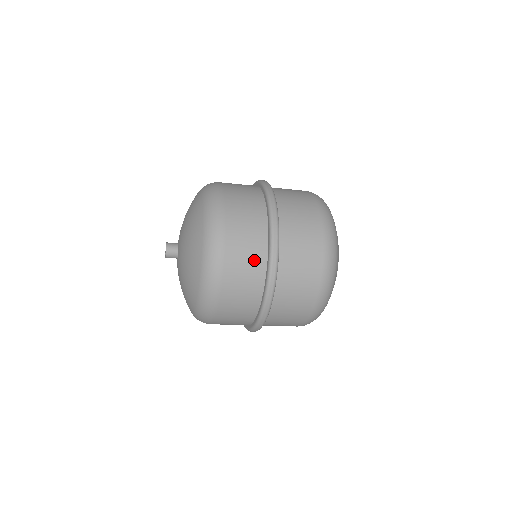
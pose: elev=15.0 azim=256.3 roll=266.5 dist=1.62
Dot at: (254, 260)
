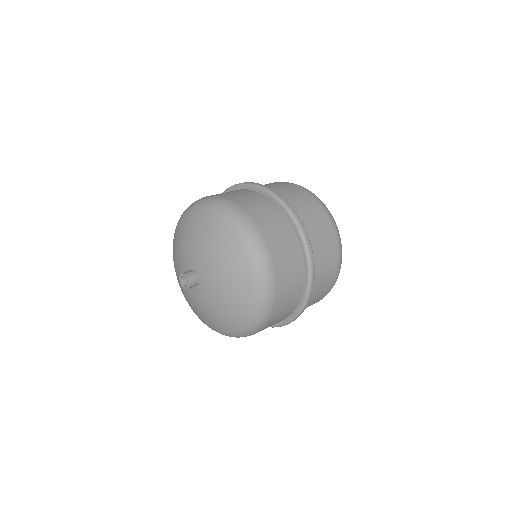
Dot at: (291, 304)
